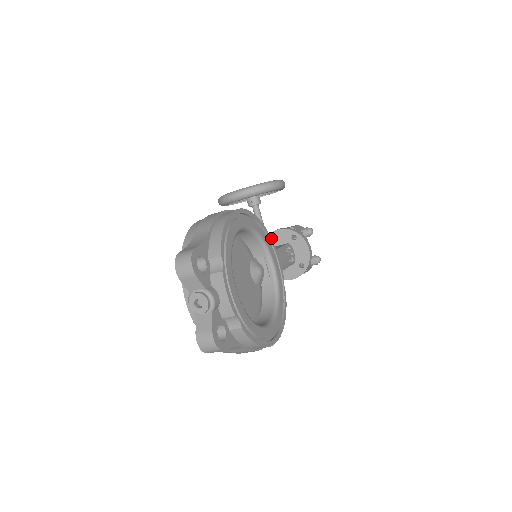
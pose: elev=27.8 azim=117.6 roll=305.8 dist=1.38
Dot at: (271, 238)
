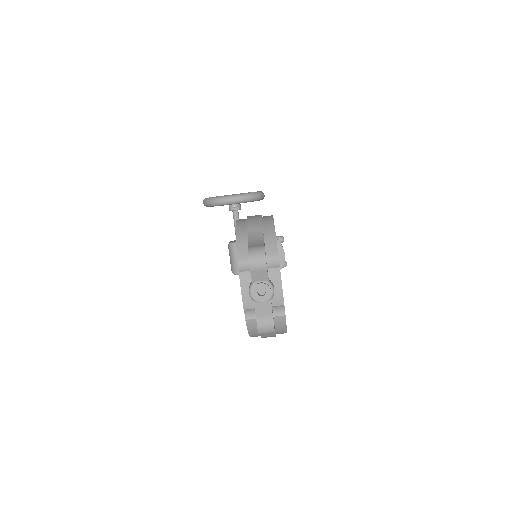
Dot at: occluded
